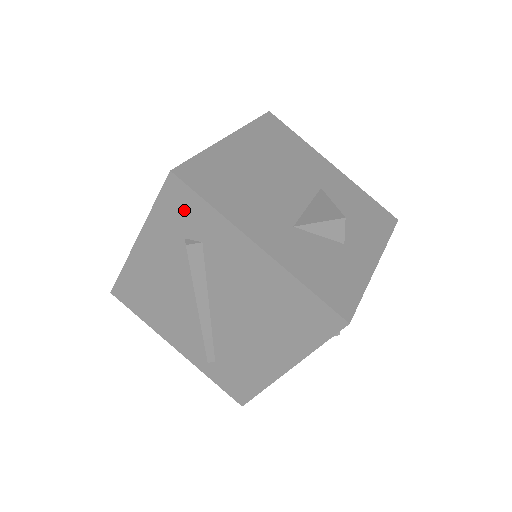
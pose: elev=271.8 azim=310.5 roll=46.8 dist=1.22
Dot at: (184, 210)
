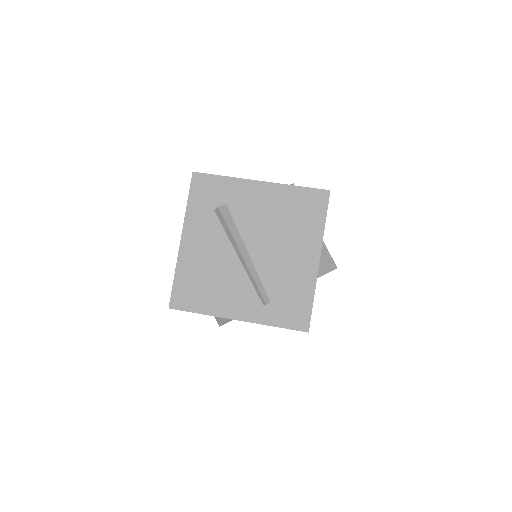
Dot at: (208, 191)
